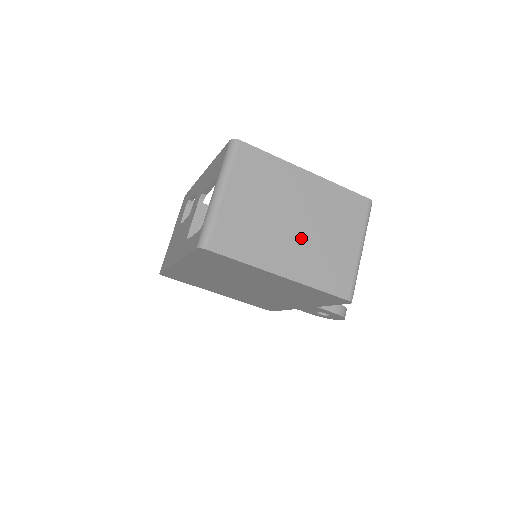
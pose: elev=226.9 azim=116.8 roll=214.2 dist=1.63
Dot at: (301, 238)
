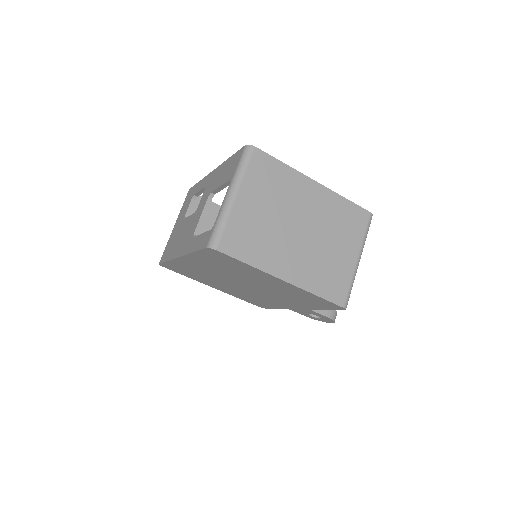
Dot at: (305, 245)
